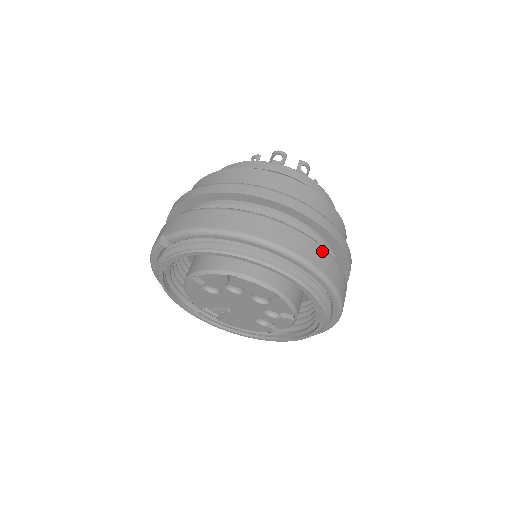
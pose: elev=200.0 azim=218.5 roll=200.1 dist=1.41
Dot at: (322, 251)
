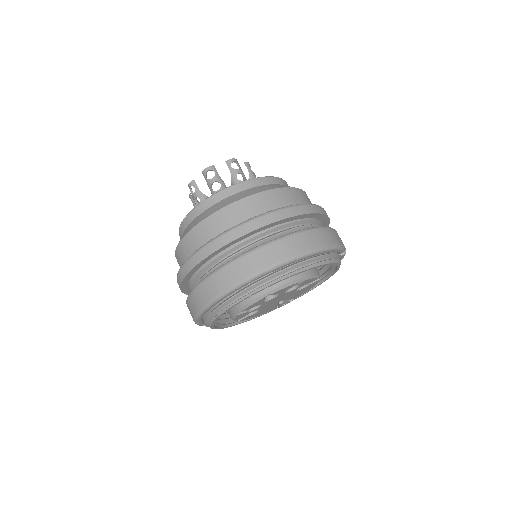
Dot at: (245, 259)
